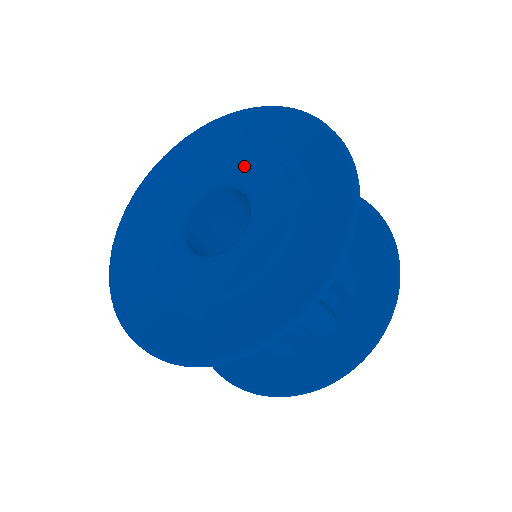
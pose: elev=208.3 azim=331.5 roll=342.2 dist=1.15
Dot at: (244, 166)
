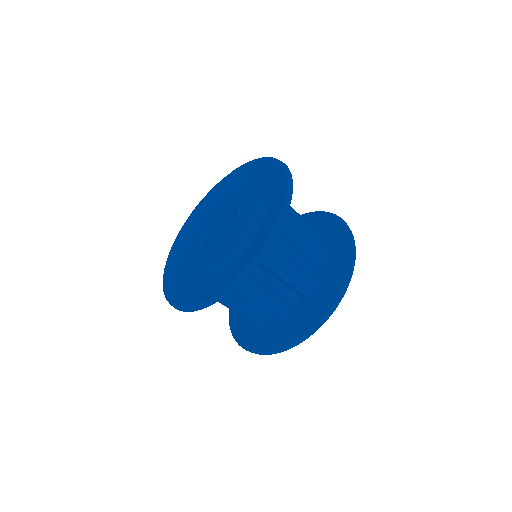
Dot at: (245, 197)
